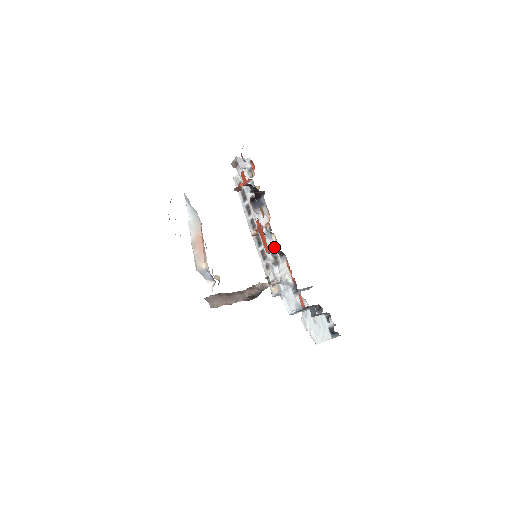
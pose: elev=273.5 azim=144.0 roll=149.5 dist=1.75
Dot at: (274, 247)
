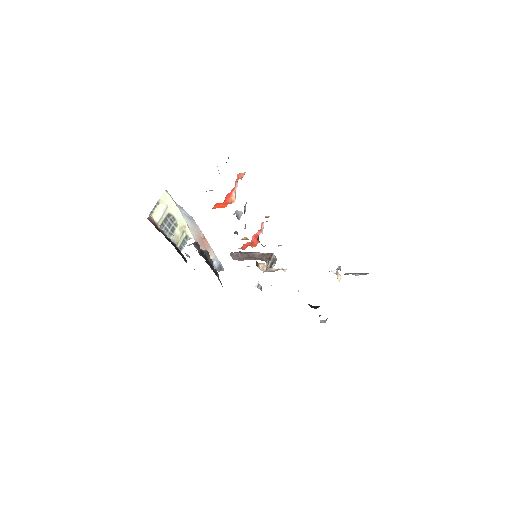
Dot at: occluded
